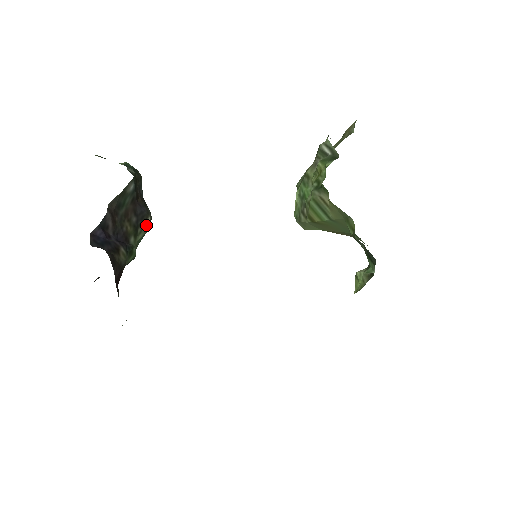
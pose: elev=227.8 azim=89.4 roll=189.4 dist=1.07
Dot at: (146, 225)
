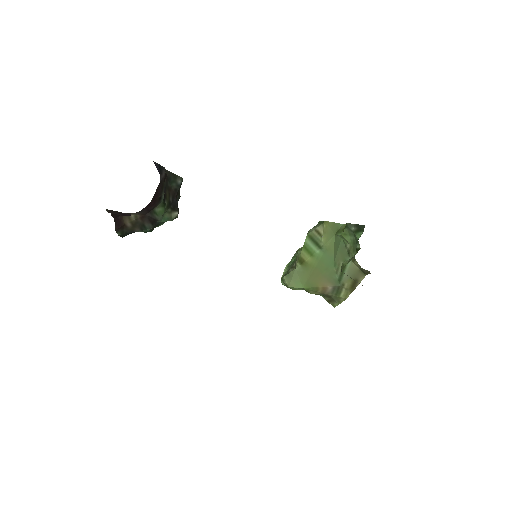
Dot at: (173, 215)
